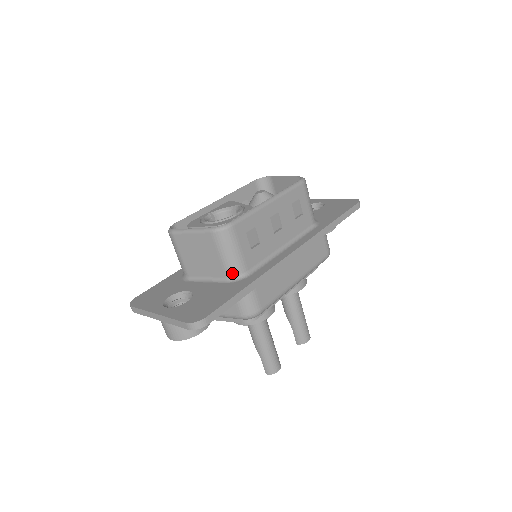
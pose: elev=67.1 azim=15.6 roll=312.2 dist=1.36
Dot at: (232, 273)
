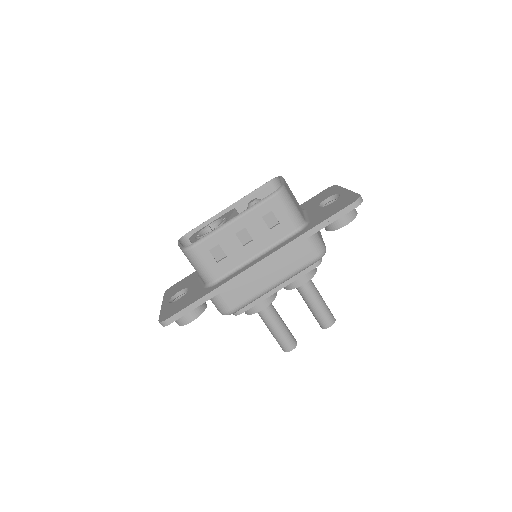
Dot at: (205, 281)
